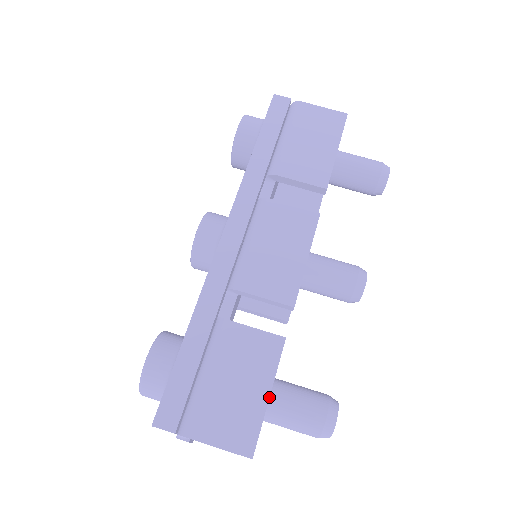
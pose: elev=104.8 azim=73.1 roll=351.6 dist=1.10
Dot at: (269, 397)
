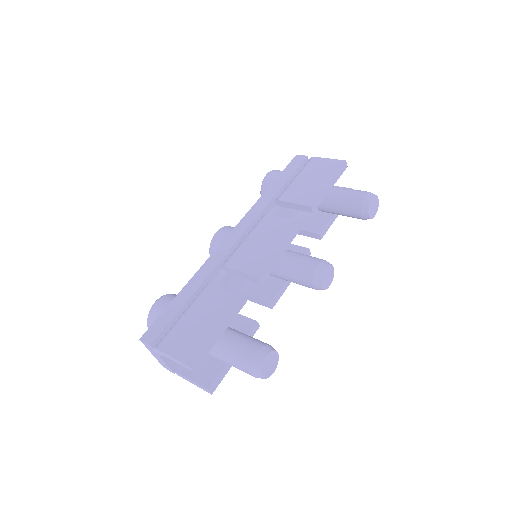
Dot at: (217, 330)
